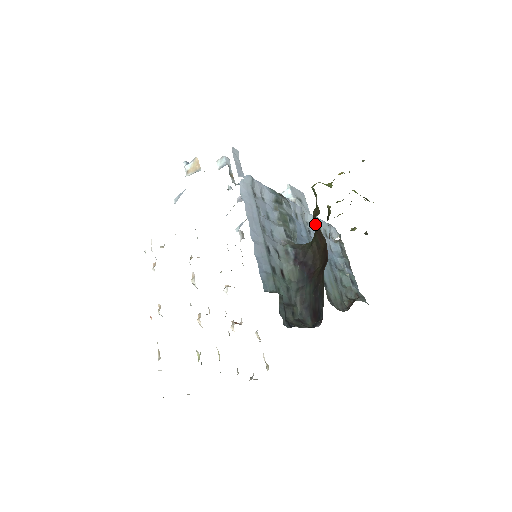
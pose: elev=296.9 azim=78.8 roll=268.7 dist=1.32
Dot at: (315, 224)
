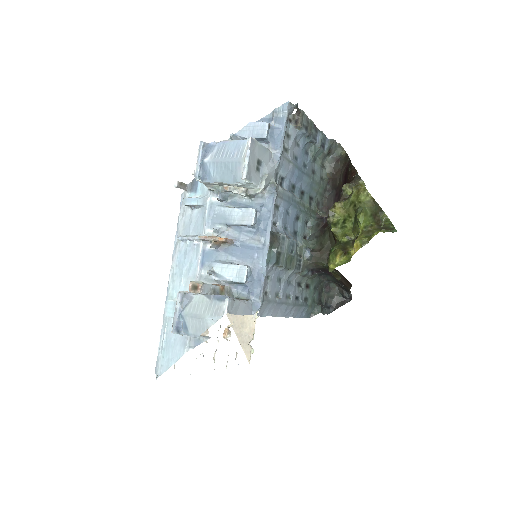
Dot at: occluded
